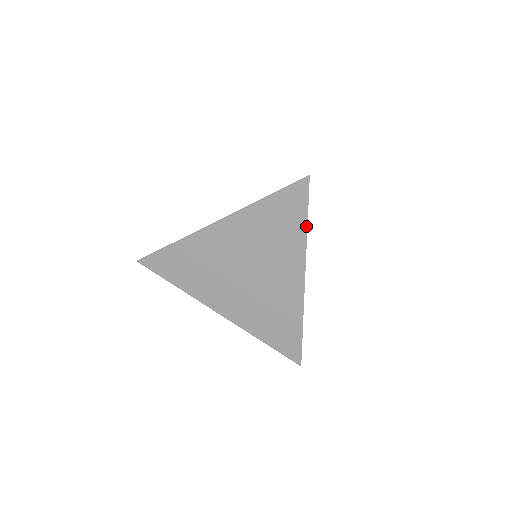
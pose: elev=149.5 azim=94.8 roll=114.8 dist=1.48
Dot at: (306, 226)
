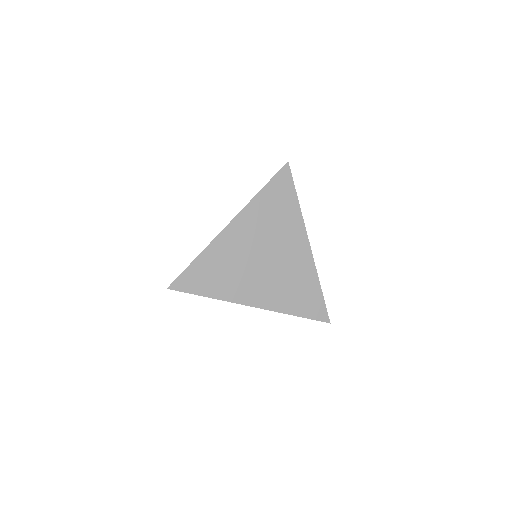
Dot at: (297, 200)
